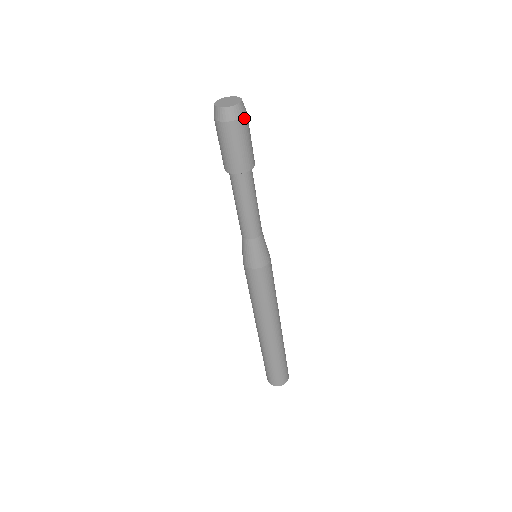
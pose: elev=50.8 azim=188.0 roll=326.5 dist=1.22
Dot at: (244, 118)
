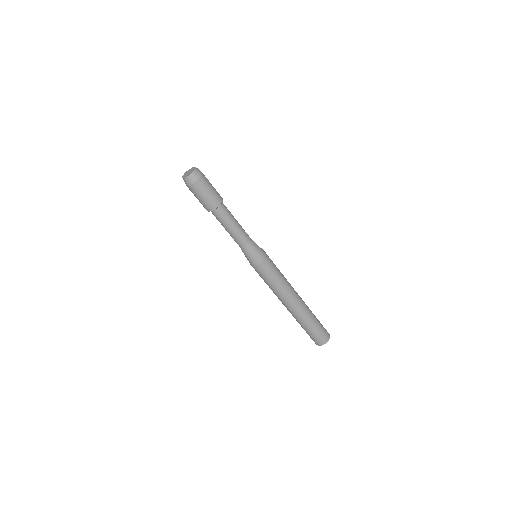
Dot at: (196, 182)
